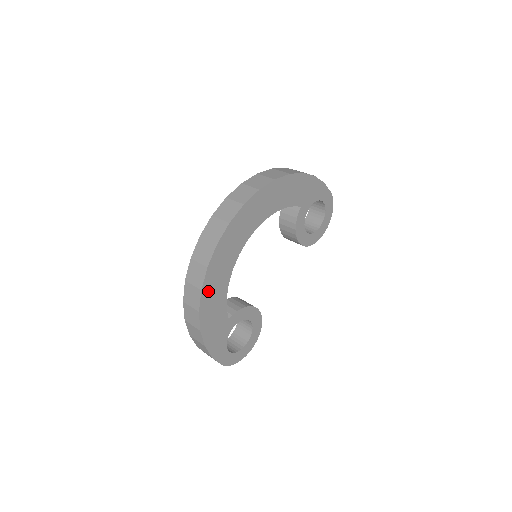
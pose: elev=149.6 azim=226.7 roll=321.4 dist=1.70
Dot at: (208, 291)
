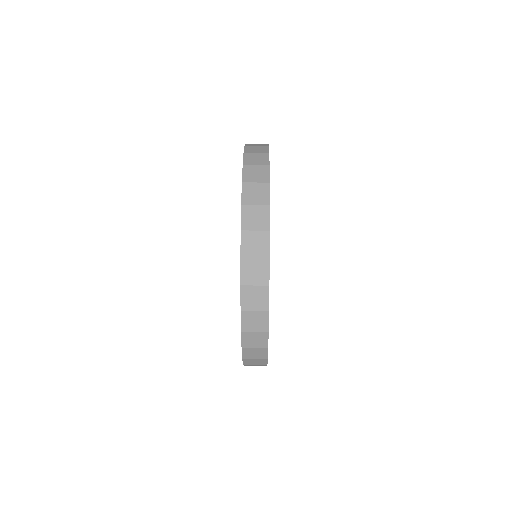
Dot at: occluded
